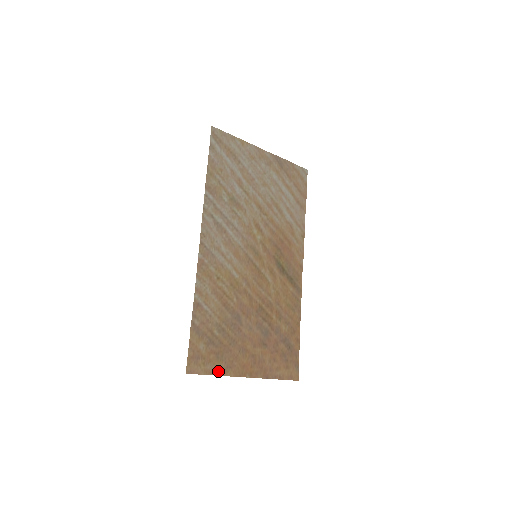
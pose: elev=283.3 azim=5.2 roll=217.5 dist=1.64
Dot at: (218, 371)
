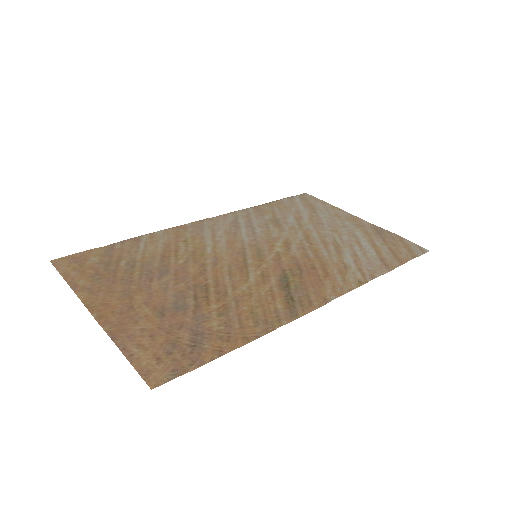
Dot at: (75, 283)
